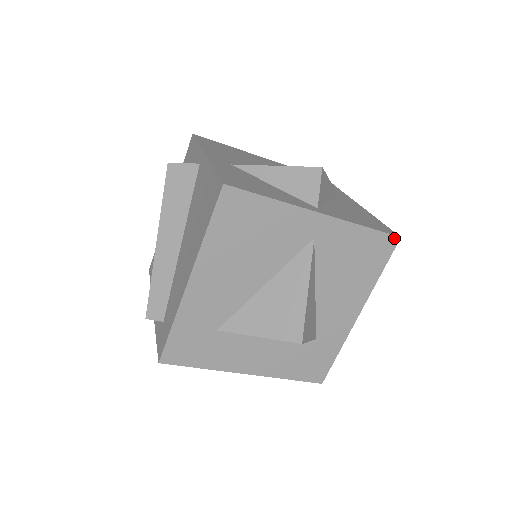
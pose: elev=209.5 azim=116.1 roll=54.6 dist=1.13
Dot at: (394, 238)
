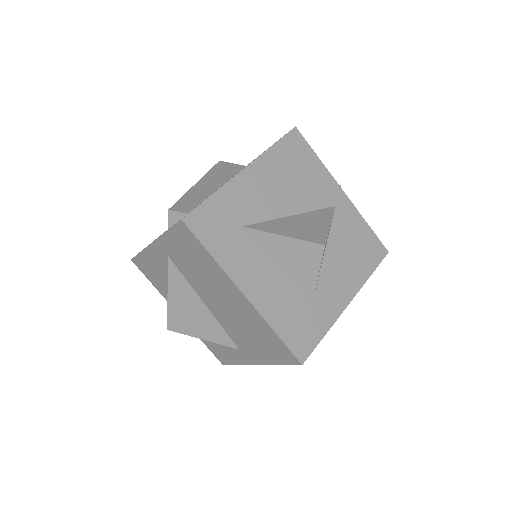
Dot at: (384, 249)
